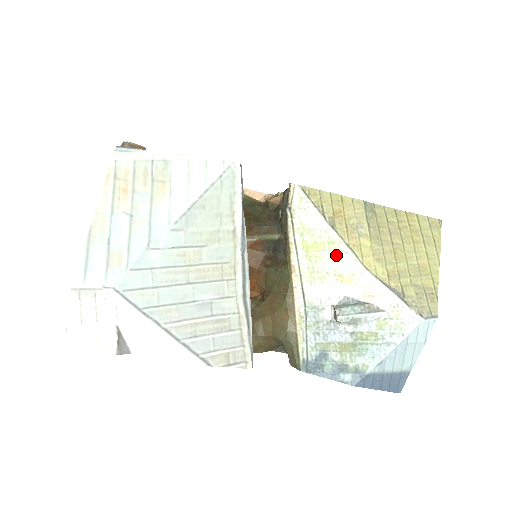
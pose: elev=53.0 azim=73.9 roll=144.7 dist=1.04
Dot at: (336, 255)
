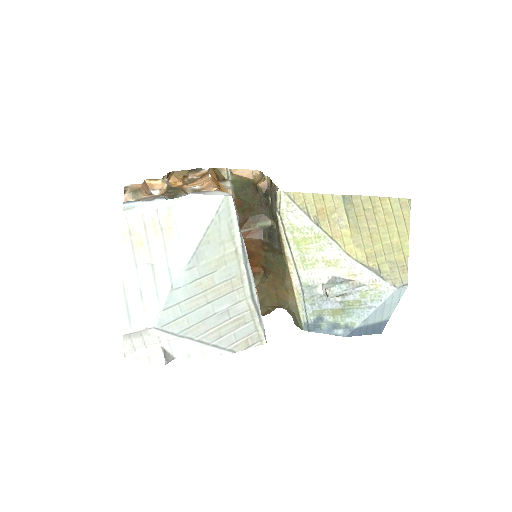
Dot at: (322, 246)
